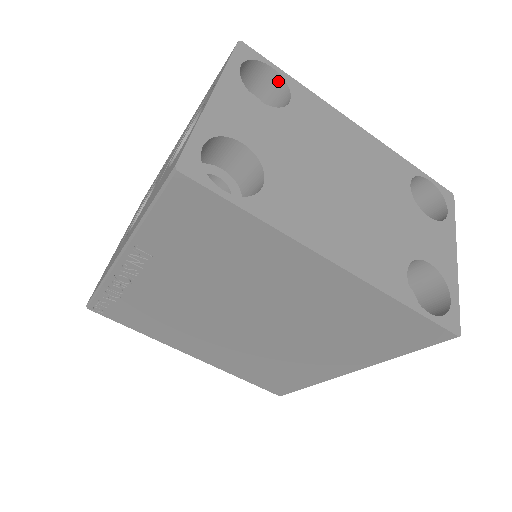
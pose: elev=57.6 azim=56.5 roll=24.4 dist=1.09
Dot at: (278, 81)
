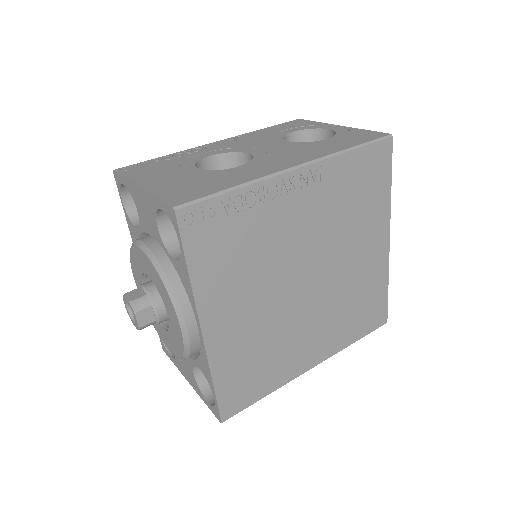
Dot at: occluded
